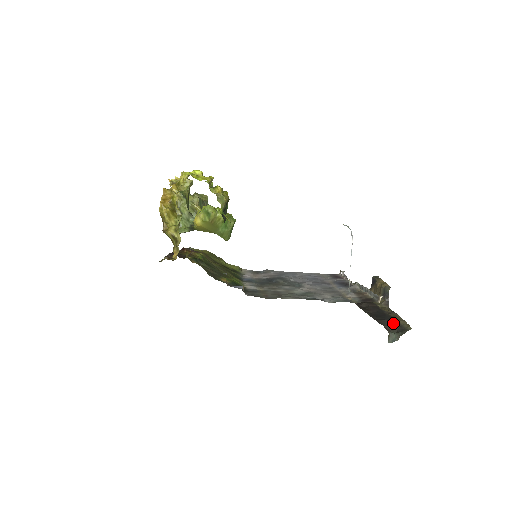
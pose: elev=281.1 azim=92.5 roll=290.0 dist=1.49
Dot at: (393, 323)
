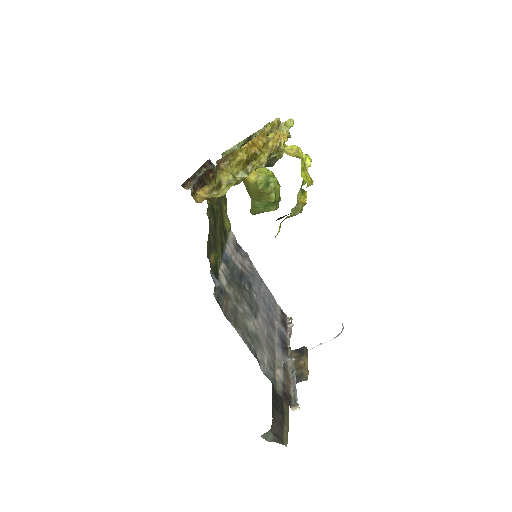
Dot at: (280, 422)
